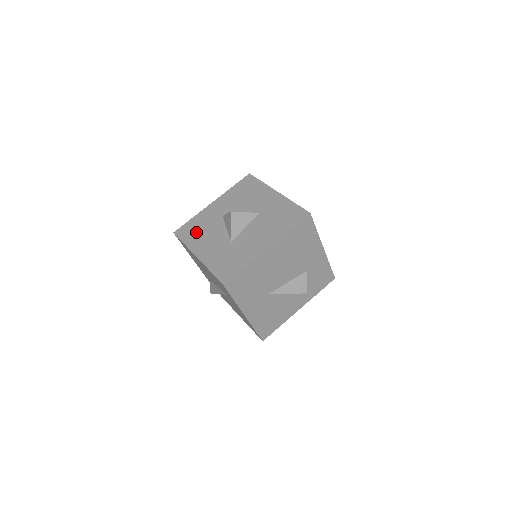
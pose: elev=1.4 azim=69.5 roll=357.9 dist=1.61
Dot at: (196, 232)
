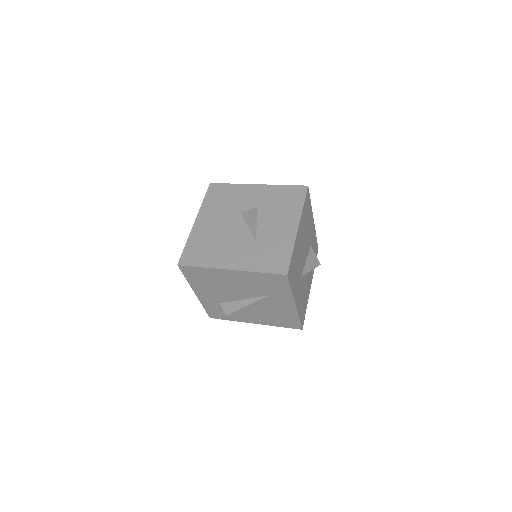
Dot at: (206, 252)
